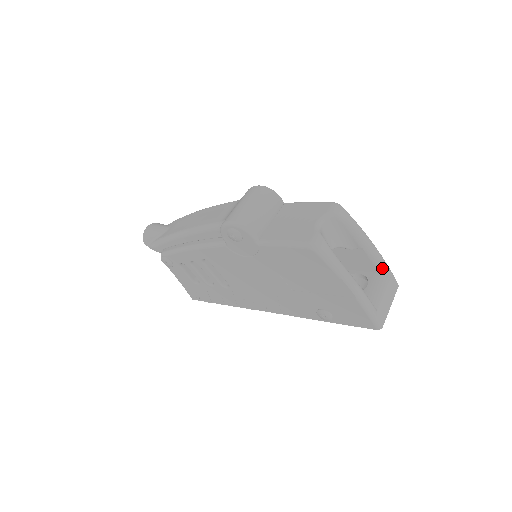
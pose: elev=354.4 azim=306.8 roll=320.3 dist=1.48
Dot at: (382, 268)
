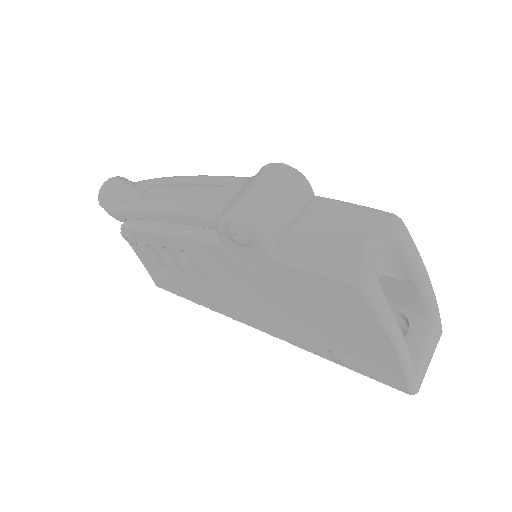
Dot at: (432, 310)
